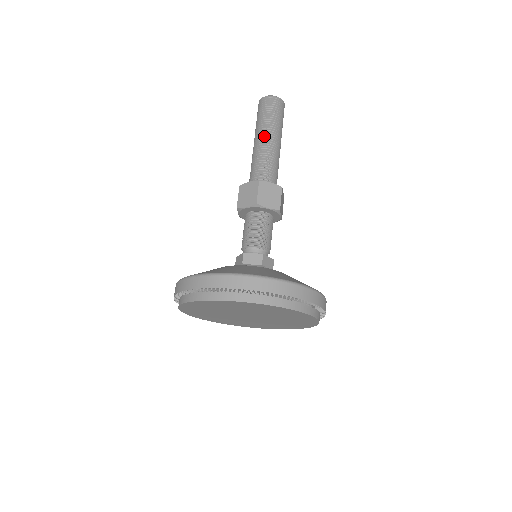
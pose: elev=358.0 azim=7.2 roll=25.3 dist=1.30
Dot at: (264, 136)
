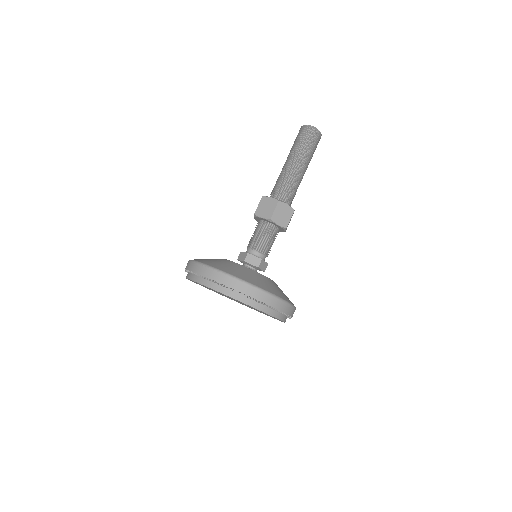
Dot at: (295, 161)
